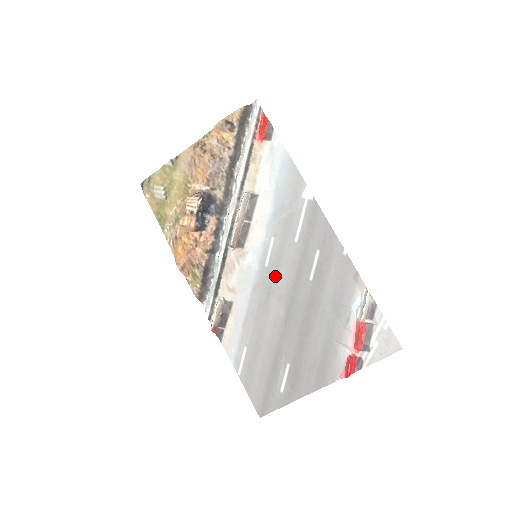
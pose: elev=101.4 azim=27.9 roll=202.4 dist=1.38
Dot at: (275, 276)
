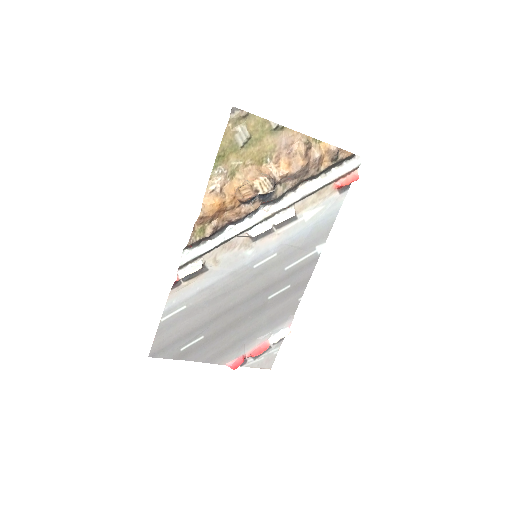
Dot at: (253, 278)
